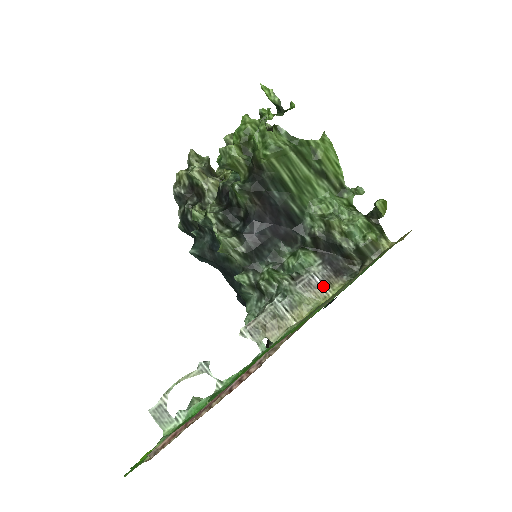
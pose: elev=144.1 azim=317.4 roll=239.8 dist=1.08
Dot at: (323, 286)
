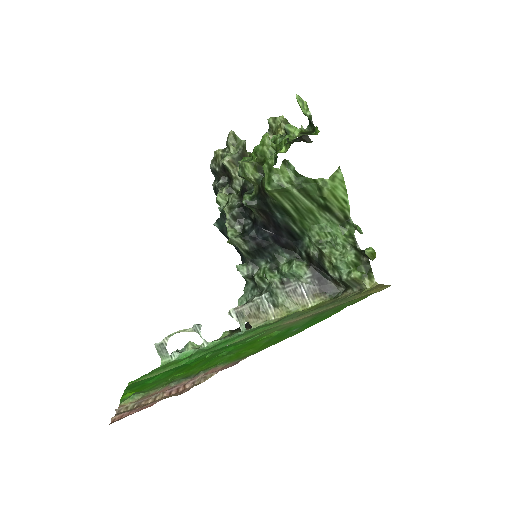
Dot at: (306, 296)
